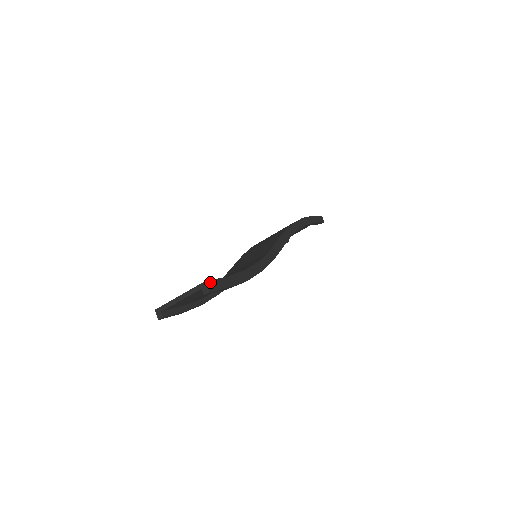
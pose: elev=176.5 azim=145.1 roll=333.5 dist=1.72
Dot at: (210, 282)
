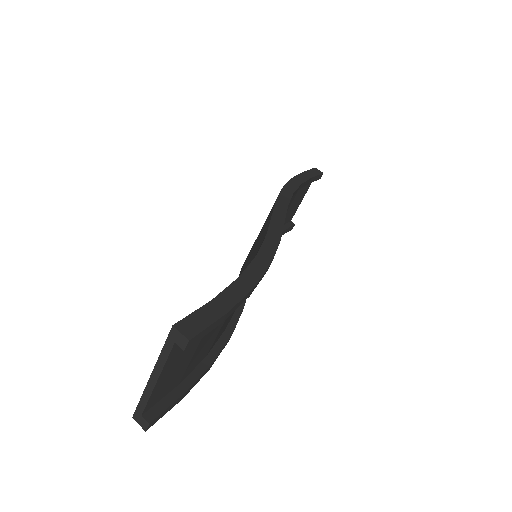
Dot at: (183, 323)
